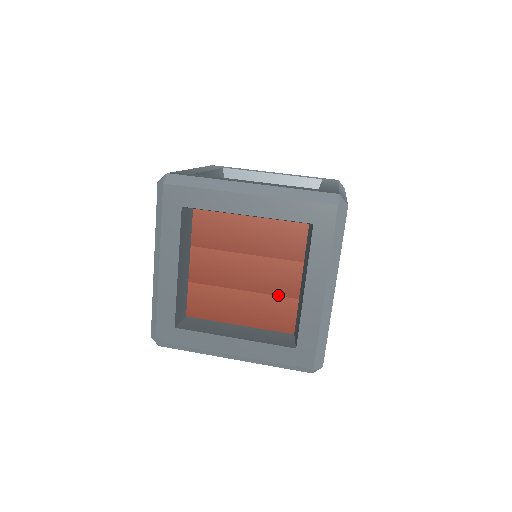
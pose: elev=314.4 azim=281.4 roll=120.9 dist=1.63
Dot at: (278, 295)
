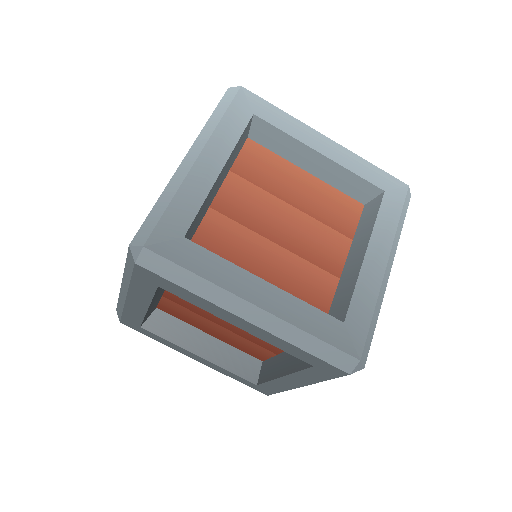
Dot at: (257, 344)
